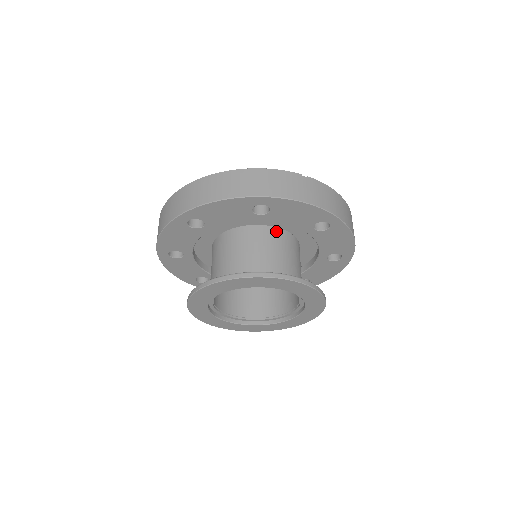
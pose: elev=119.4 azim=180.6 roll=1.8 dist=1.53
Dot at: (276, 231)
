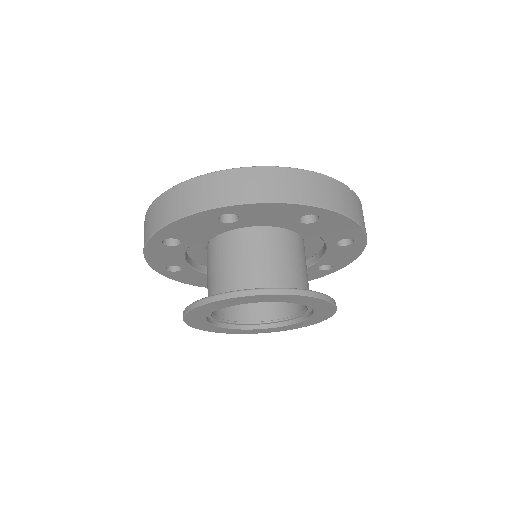
Dot at: (297, 237)
